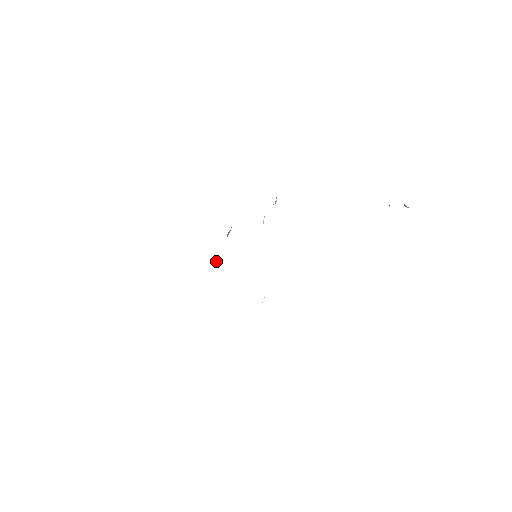
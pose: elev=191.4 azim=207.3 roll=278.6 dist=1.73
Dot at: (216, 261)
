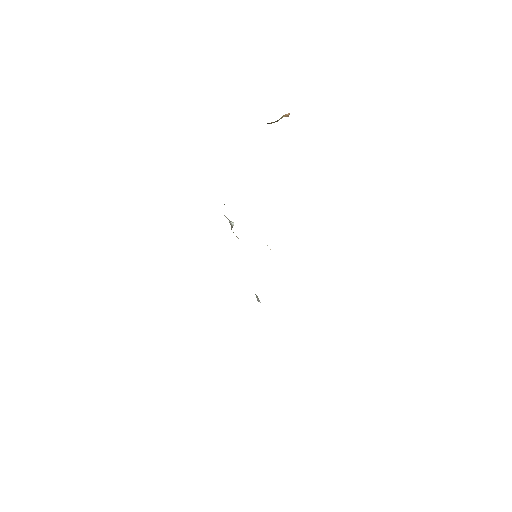
Dot at: occluded
